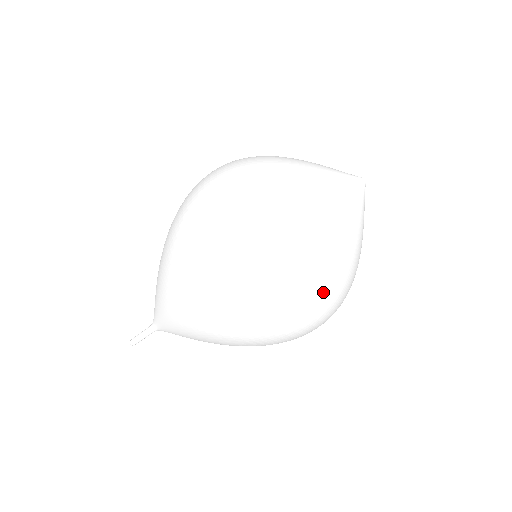
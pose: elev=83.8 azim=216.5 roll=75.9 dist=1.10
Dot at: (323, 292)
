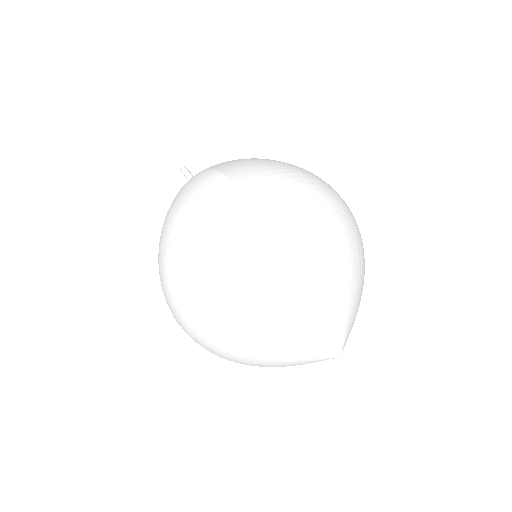
Dot at: occluded
